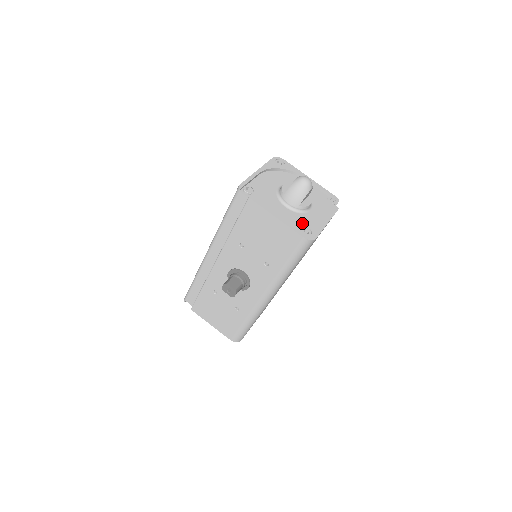
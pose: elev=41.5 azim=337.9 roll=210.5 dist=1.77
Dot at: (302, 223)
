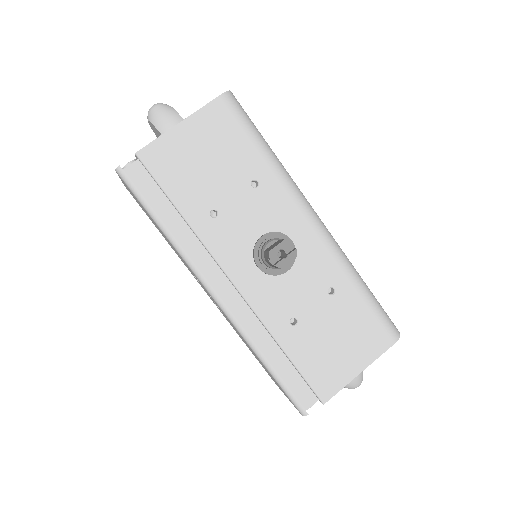
Dot at: occluded
